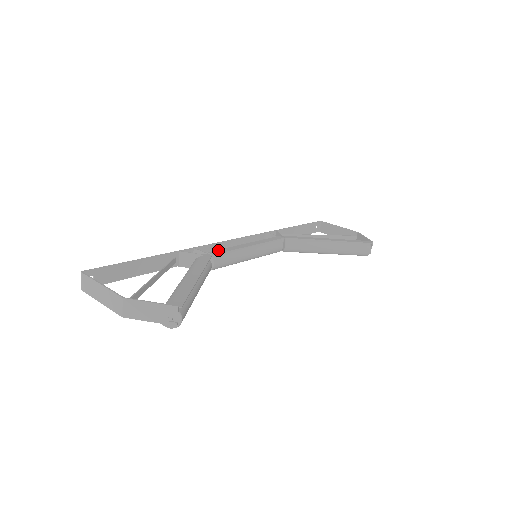
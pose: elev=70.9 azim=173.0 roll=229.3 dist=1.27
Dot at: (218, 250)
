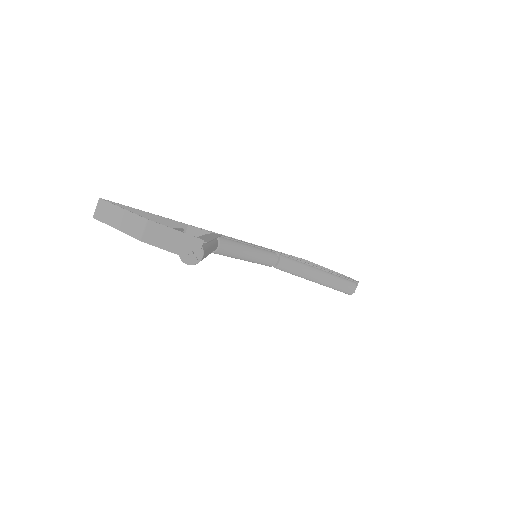
Dot at: (225, 236)
